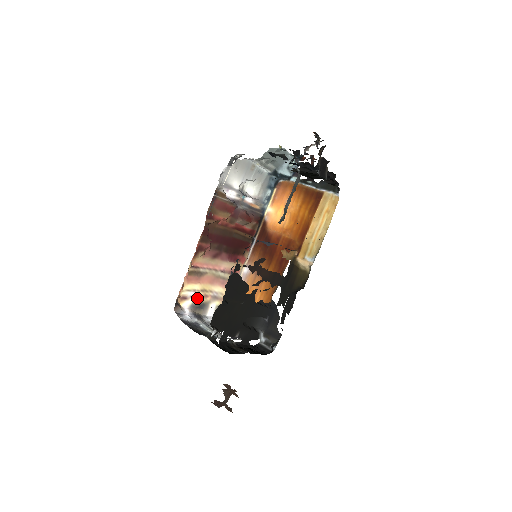
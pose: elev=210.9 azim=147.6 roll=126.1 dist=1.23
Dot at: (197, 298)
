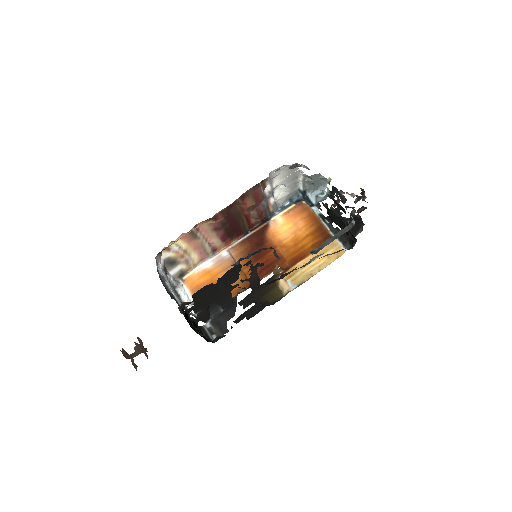
Dot at: (176, 254)
